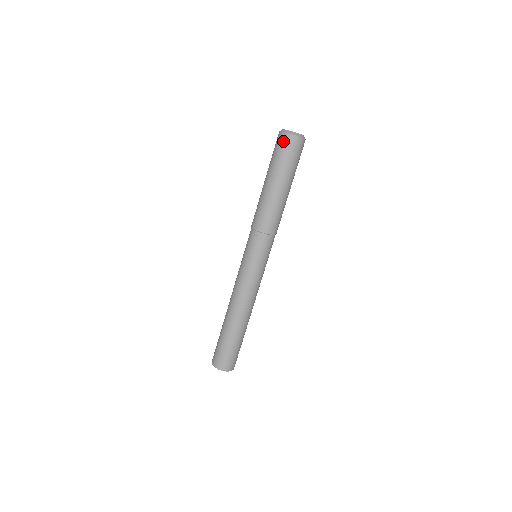
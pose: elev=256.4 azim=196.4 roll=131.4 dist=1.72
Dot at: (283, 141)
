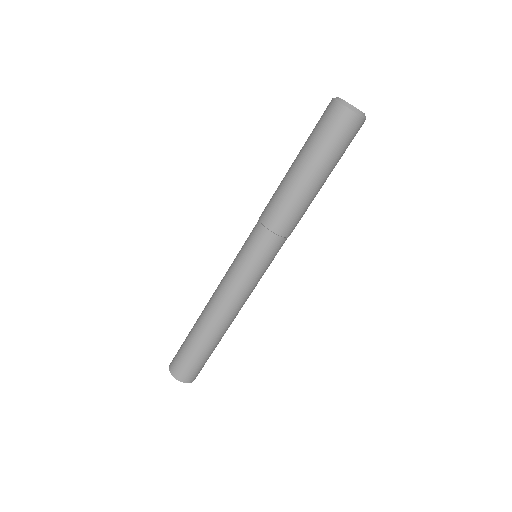
Dot at: (343, 120)
